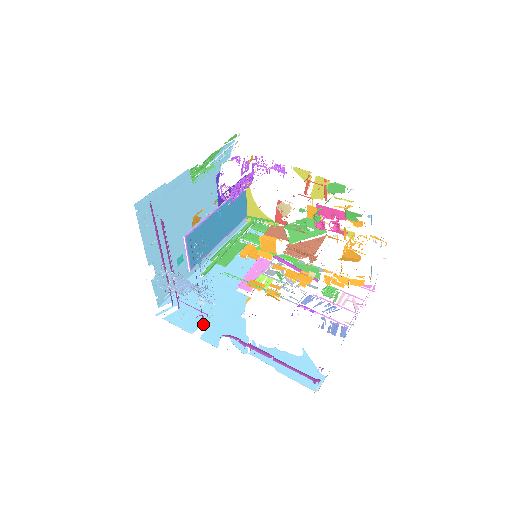
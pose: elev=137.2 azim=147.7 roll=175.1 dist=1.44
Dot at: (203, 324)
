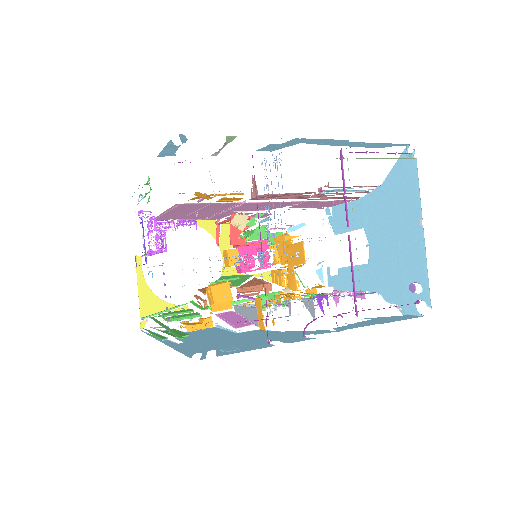
Dot at: (266, 342)
